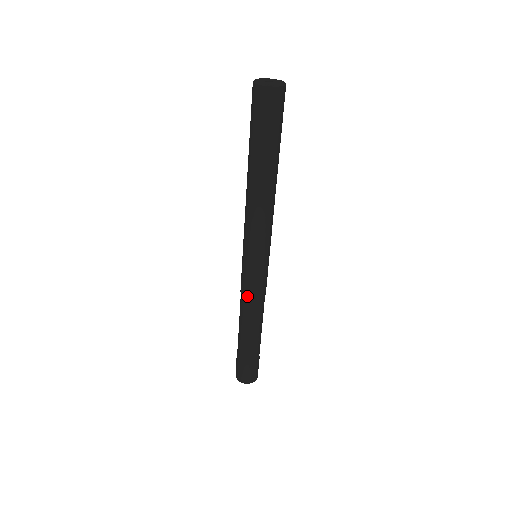
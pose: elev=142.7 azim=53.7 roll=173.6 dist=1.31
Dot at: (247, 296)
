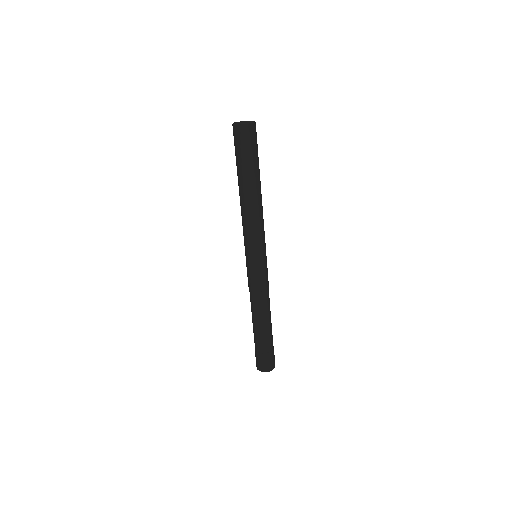
Dot at: (261, 290)
